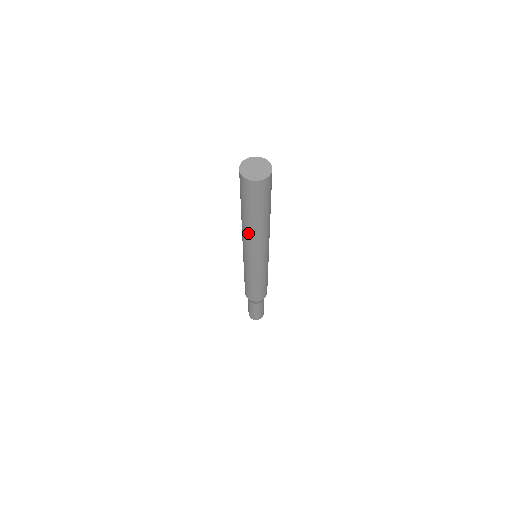
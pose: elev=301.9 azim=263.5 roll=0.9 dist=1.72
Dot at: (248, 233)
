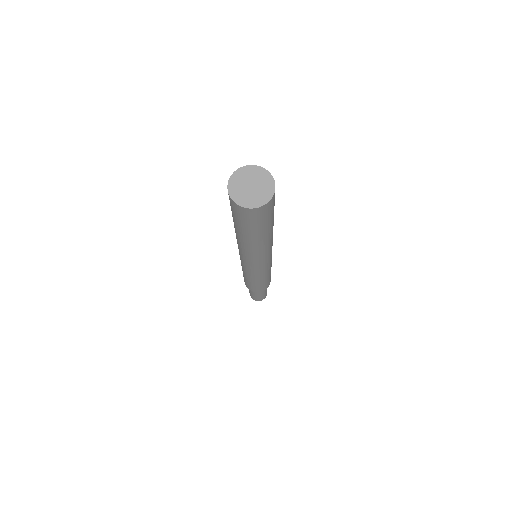
Dot at: occluded
